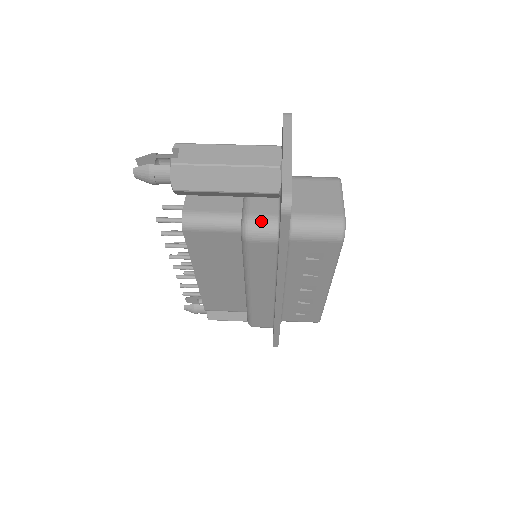
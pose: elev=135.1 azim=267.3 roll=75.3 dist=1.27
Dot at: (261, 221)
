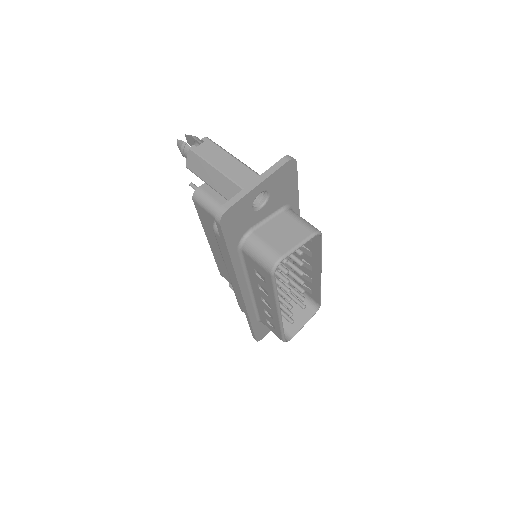
Dot at: occluded
